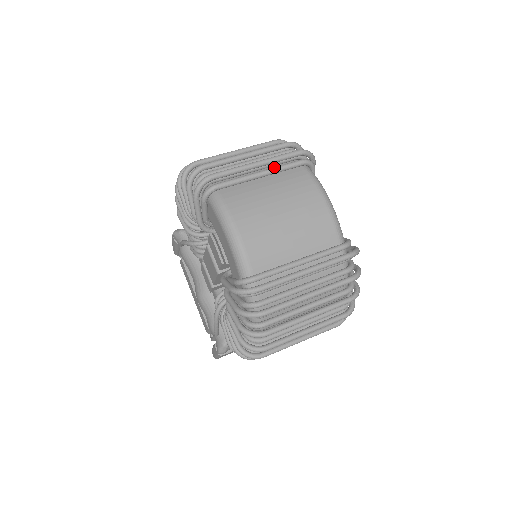
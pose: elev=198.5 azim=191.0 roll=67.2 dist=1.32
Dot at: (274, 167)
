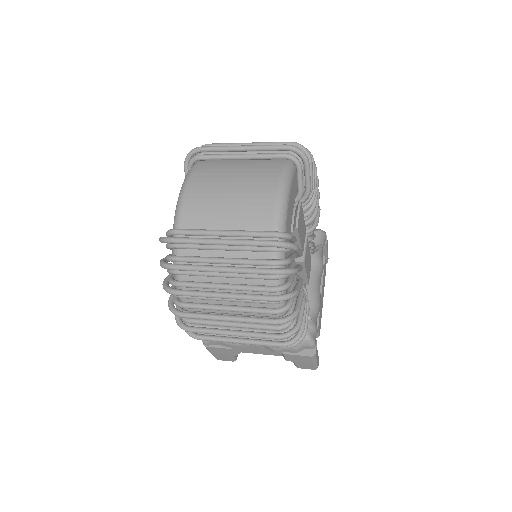
Dot at: occluded
